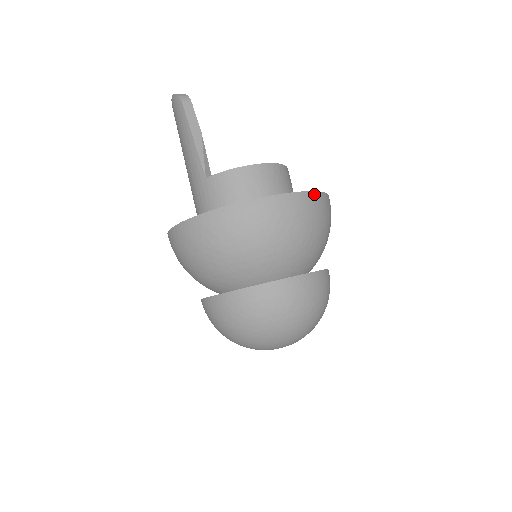
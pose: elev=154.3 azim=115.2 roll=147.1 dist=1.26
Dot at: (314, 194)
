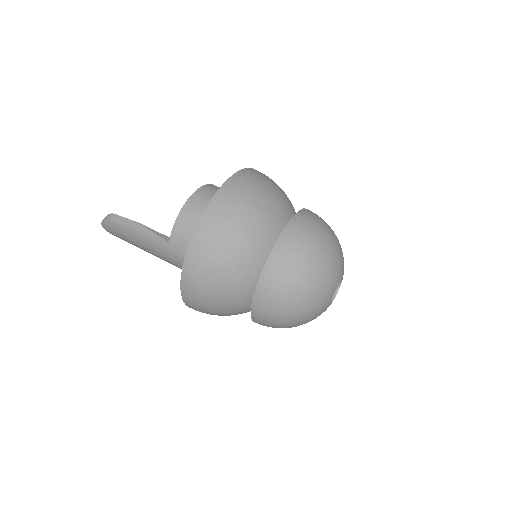
Dot at: (239, 173)
